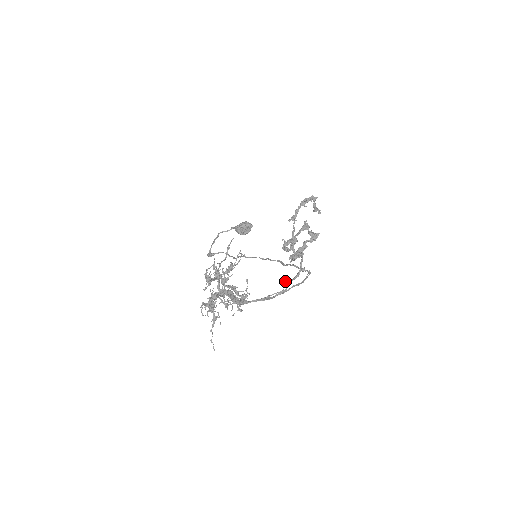
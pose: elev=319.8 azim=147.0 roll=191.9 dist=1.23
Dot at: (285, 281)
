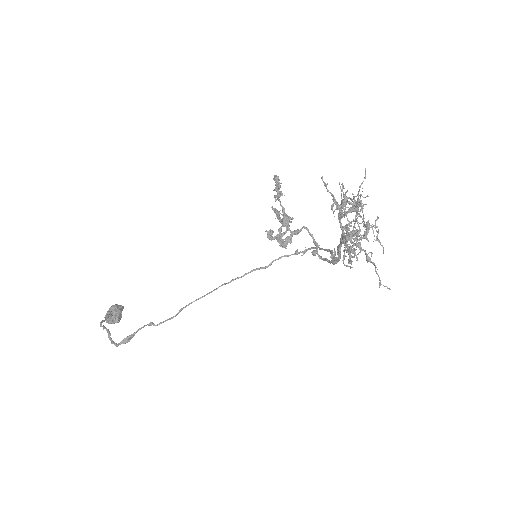
Dot at: (314, 252)
